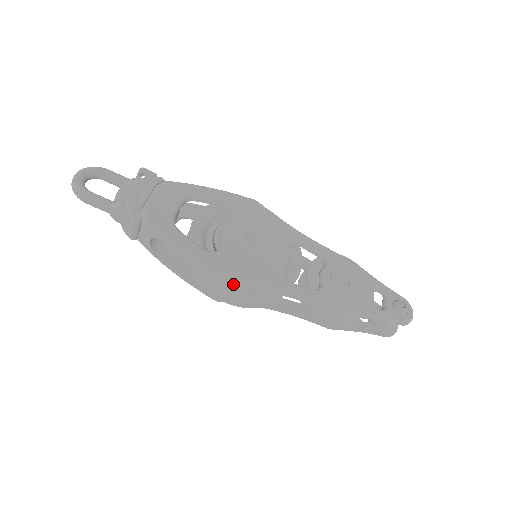
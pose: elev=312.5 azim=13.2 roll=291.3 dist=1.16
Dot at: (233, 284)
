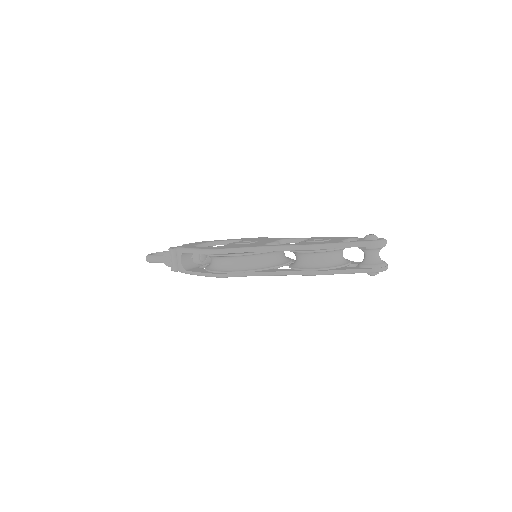
Dot at: (222, 251)
